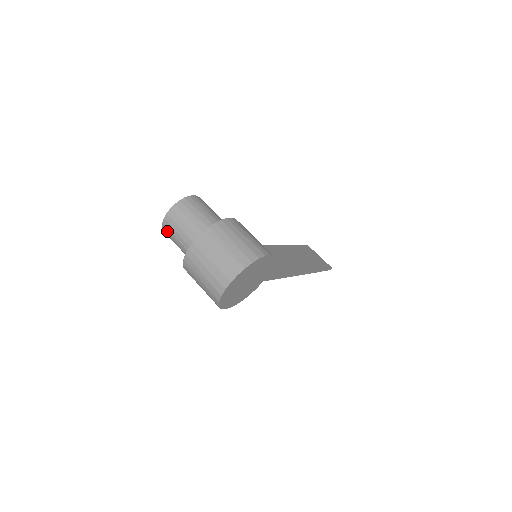
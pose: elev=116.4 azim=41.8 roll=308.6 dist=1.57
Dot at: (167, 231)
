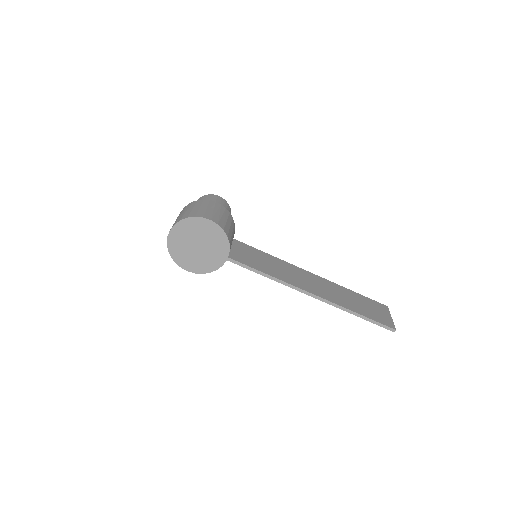
Dot at: occluded
